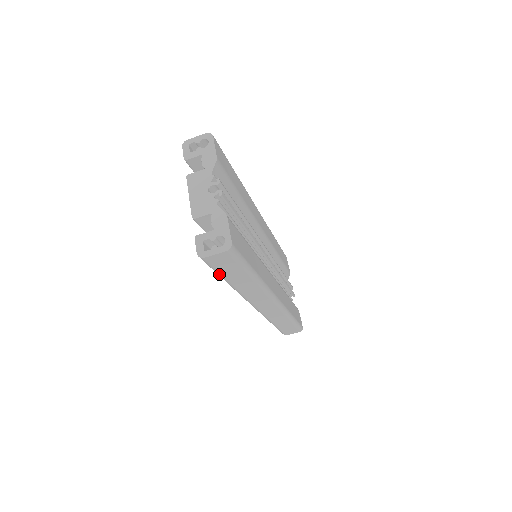
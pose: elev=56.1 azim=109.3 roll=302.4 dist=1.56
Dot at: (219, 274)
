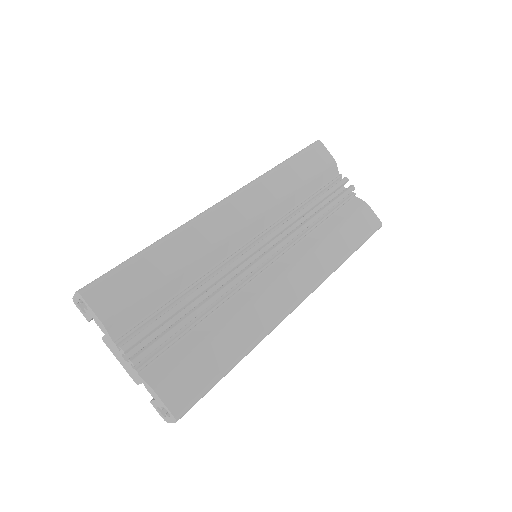
Dot at: occluded
